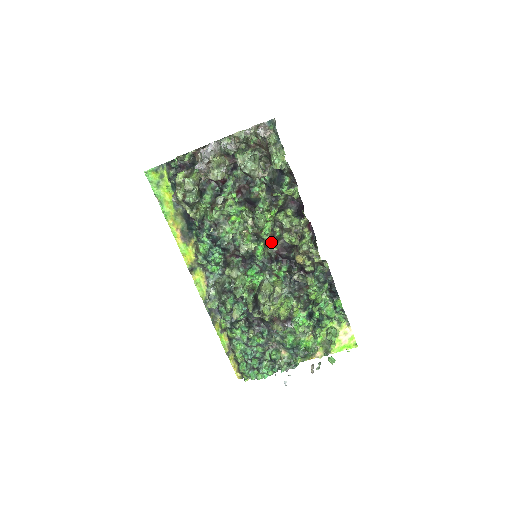
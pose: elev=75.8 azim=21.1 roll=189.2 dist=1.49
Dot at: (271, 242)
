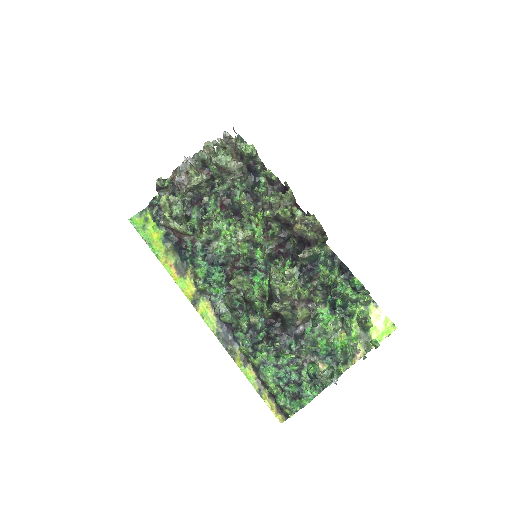
Dot at: (267, 242)
